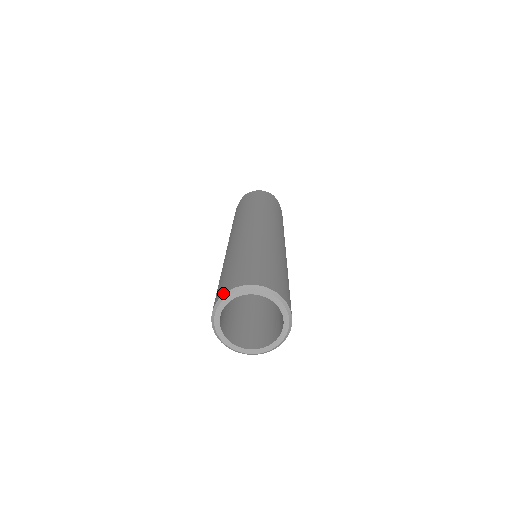
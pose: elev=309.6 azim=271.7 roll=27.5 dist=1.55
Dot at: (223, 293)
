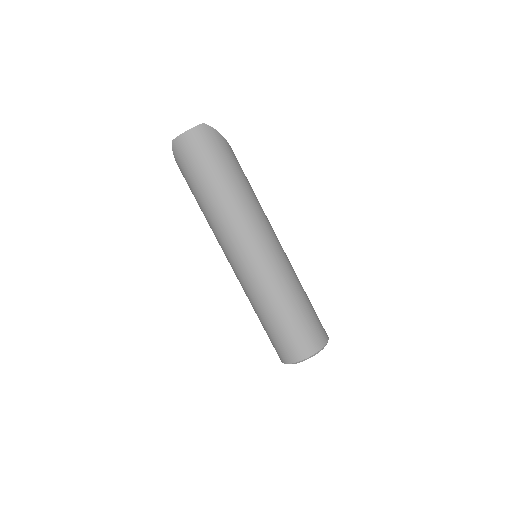
Dot at: (287, 363)
